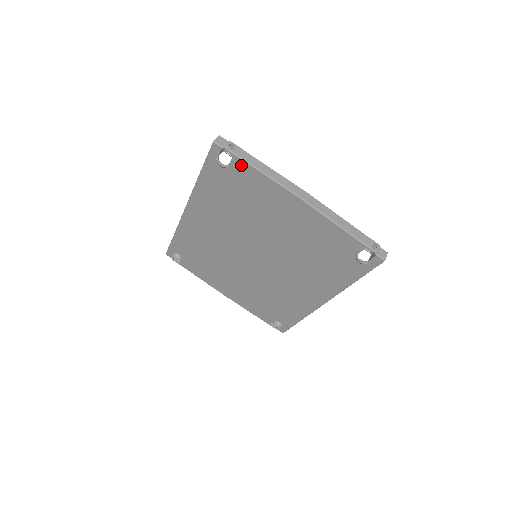
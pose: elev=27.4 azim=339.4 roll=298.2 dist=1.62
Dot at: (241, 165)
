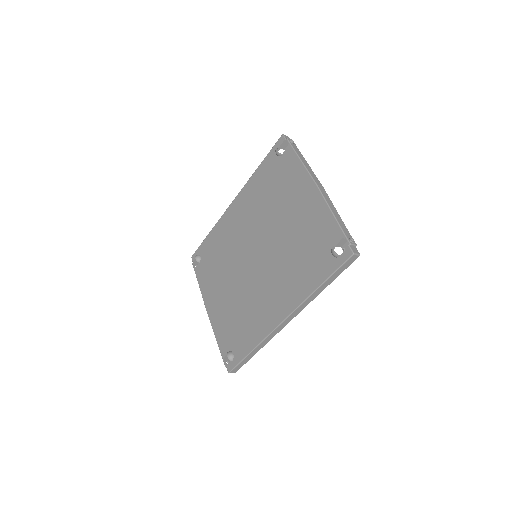
Dot at: (290, 154)
